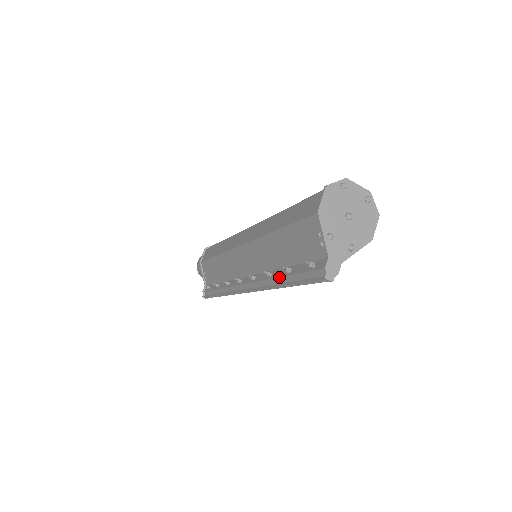
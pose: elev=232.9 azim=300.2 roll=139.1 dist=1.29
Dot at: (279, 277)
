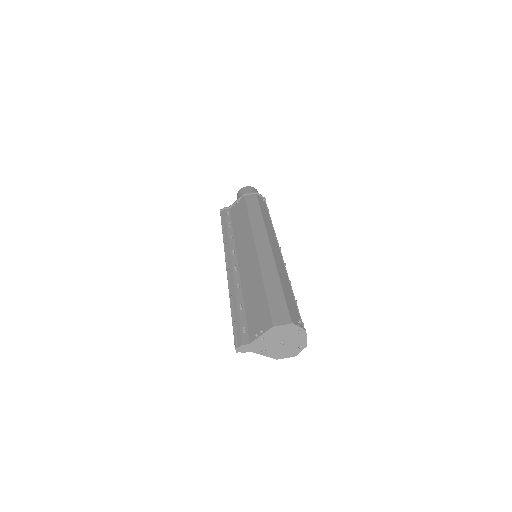
Dot at: (236, 299)
